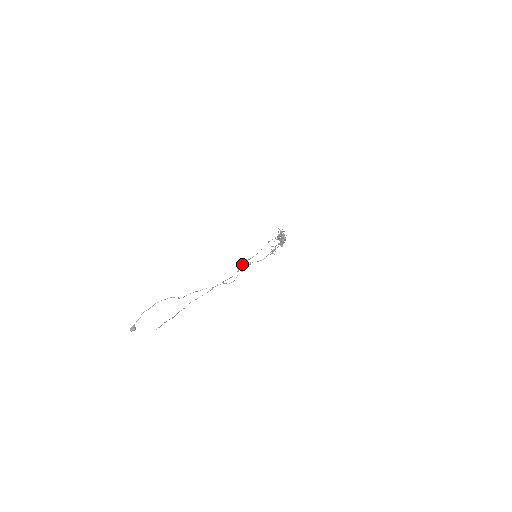
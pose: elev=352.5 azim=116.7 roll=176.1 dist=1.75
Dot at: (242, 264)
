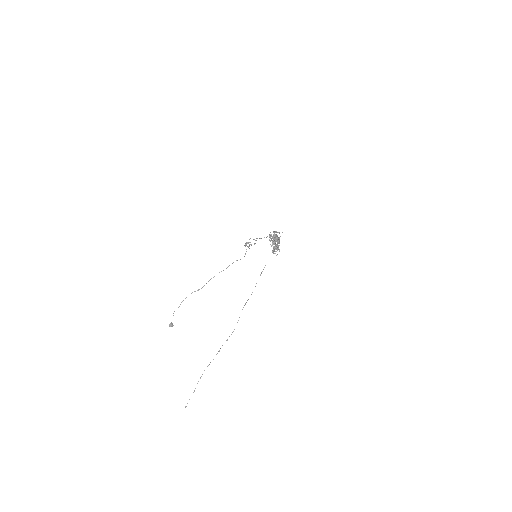
Dot at: occluded
